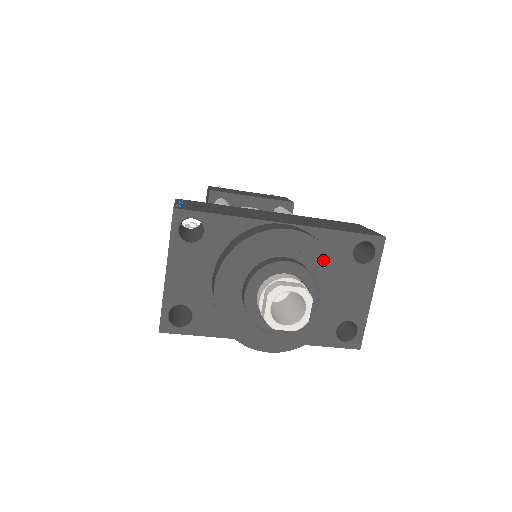
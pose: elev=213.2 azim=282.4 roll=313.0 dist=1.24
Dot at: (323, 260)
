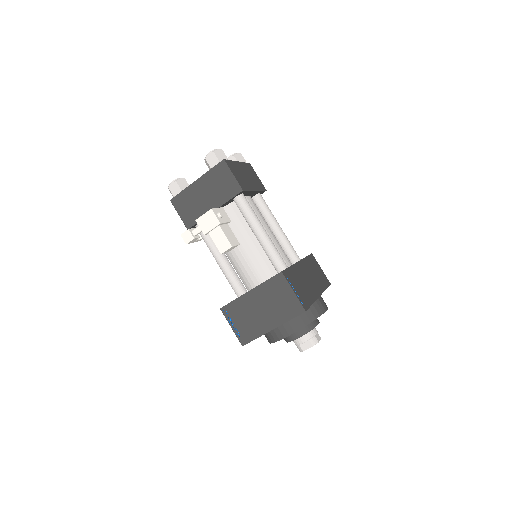
Dot at: occluded
